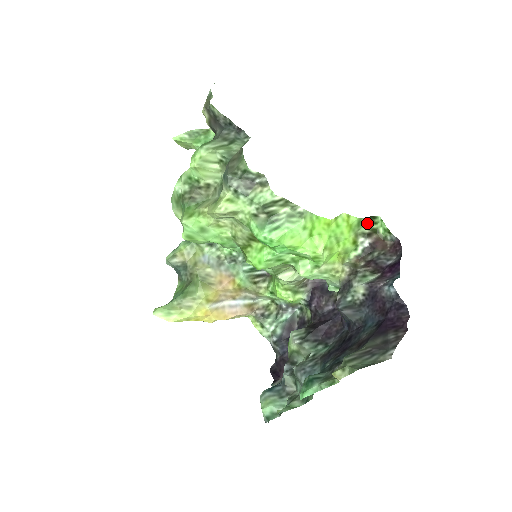
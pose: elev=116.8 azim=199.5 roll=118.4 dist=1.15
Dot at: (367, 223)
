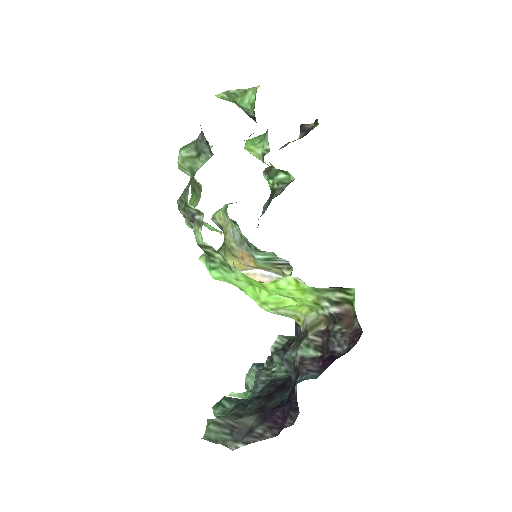
Dot at: (336, 290)
